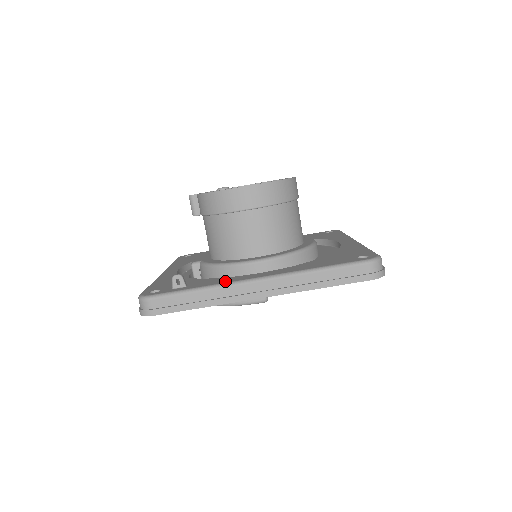
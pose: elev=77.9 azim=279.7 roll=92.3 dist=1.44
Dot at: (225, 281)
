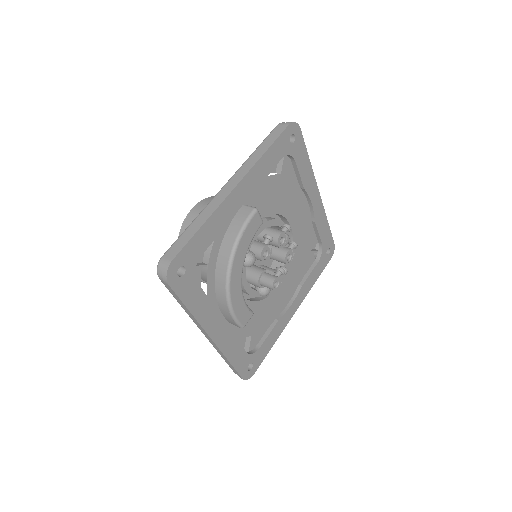
Dot at: occluded
